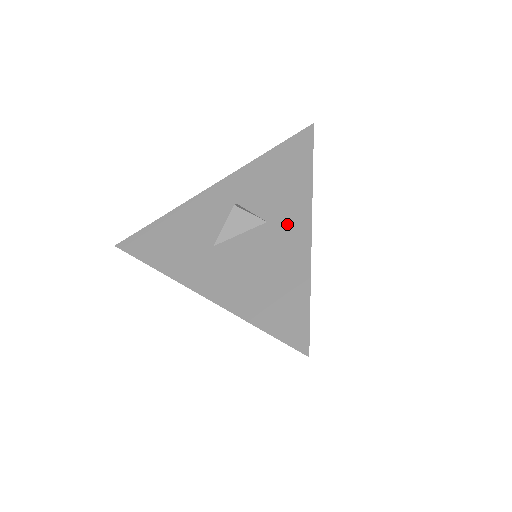
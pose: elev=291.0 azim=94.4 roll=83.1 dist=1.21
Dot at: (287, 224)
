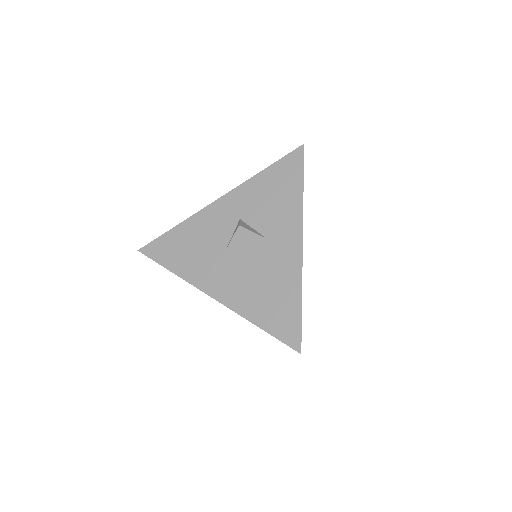
Dot at: (283, 242)
